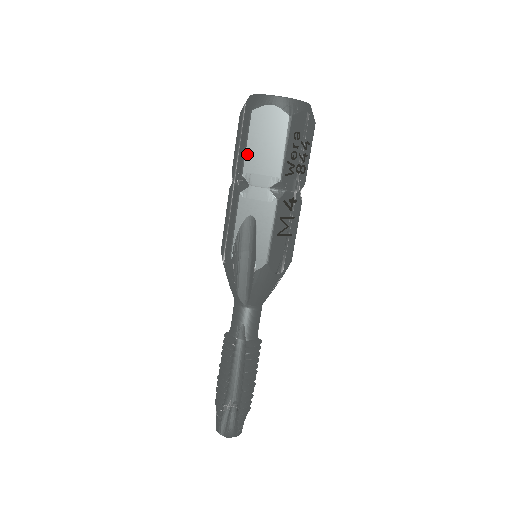
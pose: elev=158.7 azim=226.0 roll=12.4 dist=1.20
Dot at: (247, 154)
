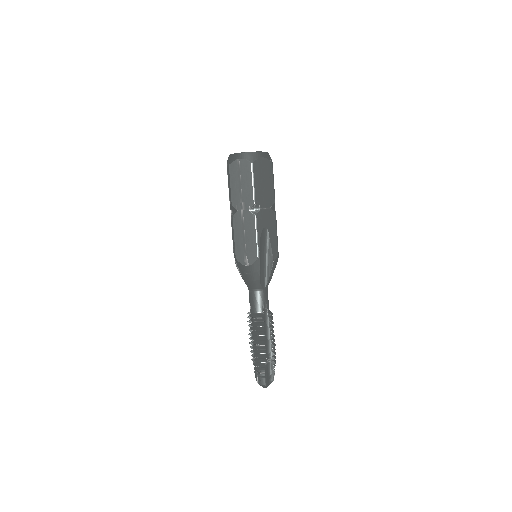
Dot at: (255, 190)
